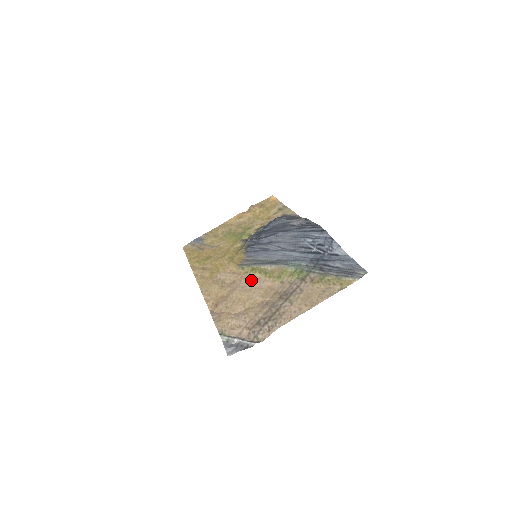
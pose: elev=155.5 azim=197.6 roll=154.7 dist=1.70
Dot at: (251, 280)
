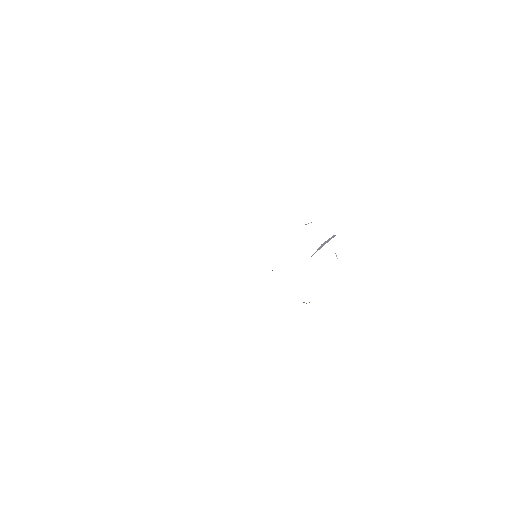
Dot at: occluded
